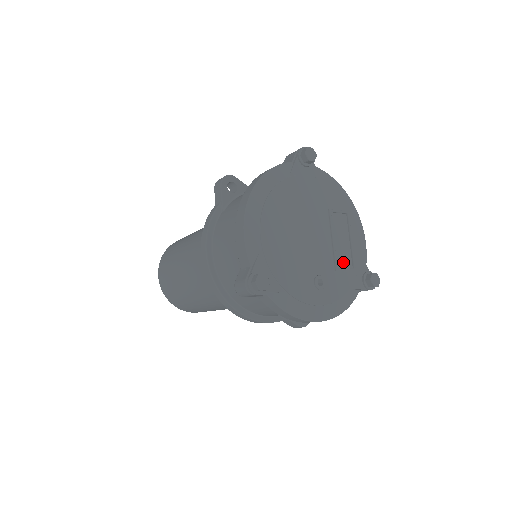
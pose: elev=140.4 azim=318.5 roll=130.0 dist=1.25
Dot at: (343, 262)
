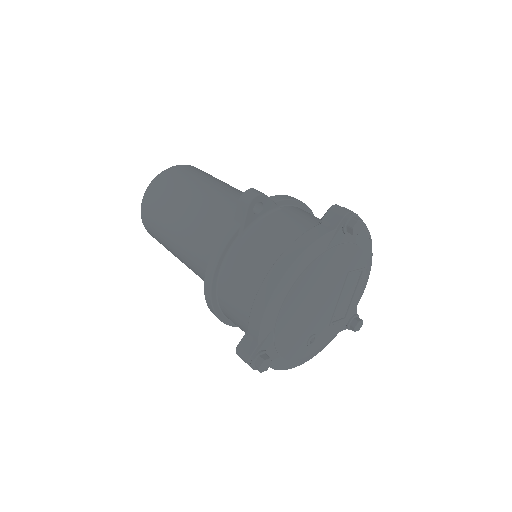
Dot at: (339, 315)
